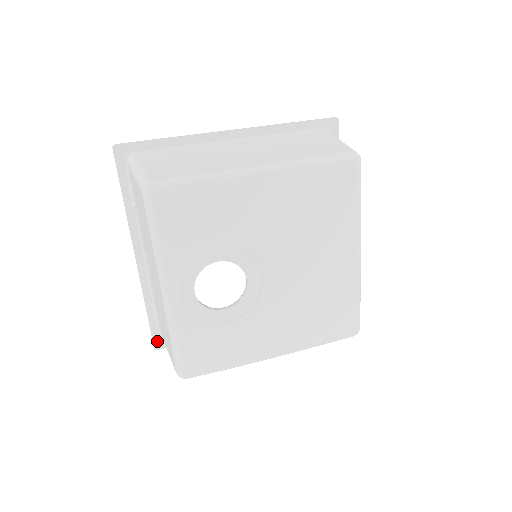
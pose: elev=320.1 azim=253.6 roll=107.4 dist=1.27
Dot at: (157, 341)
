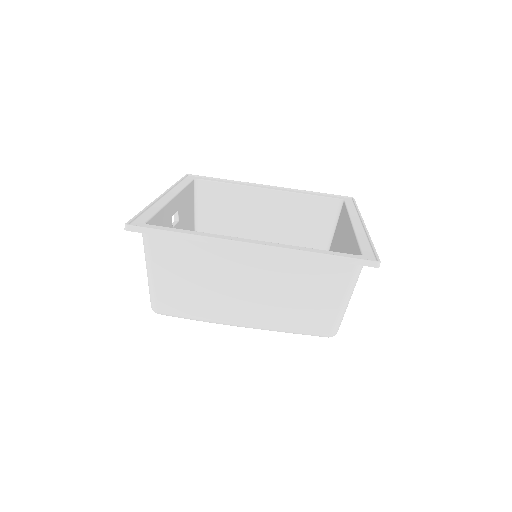
Dot at: occluded
